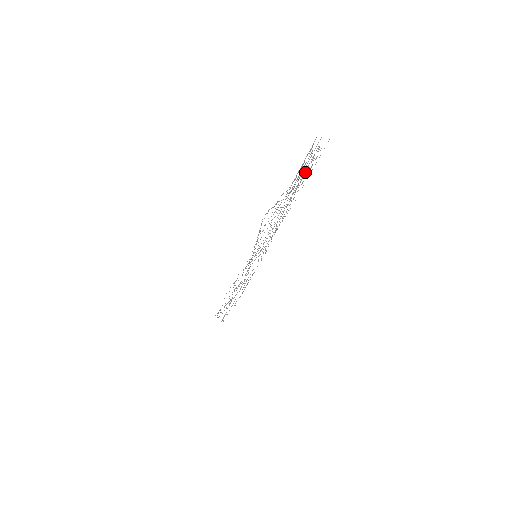
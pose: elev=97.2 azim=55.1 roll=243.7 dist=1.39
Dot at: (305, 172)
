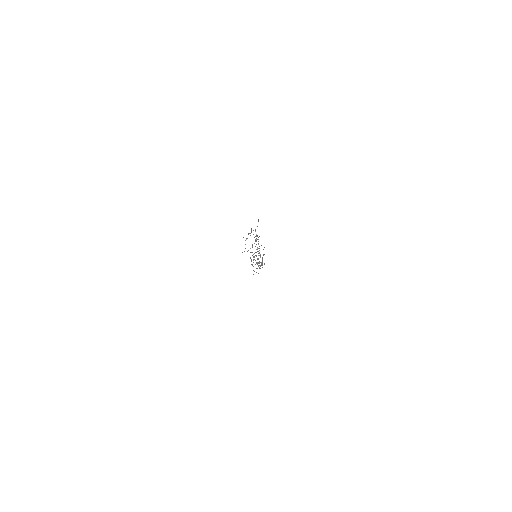
Dot at: occluded
